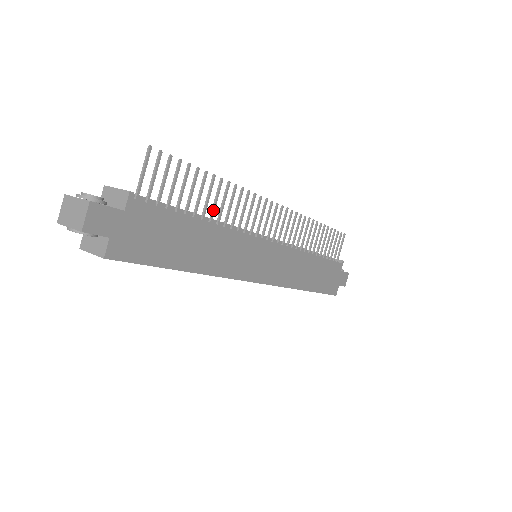
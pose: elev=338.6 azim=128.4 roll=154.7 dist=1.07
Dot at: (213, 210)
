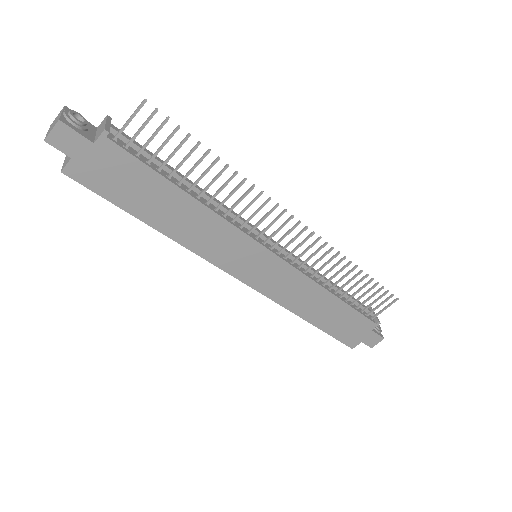
Dot at: (205, 188)
